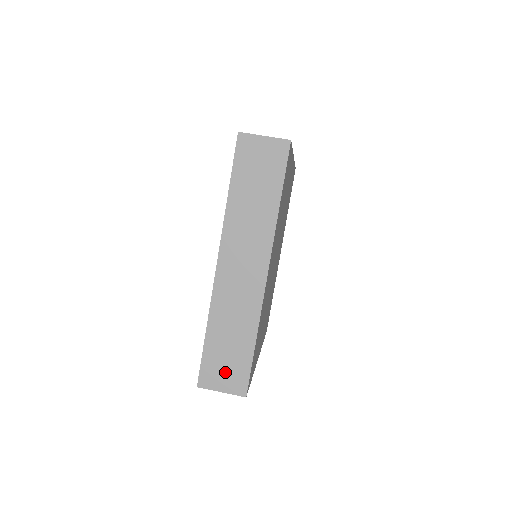
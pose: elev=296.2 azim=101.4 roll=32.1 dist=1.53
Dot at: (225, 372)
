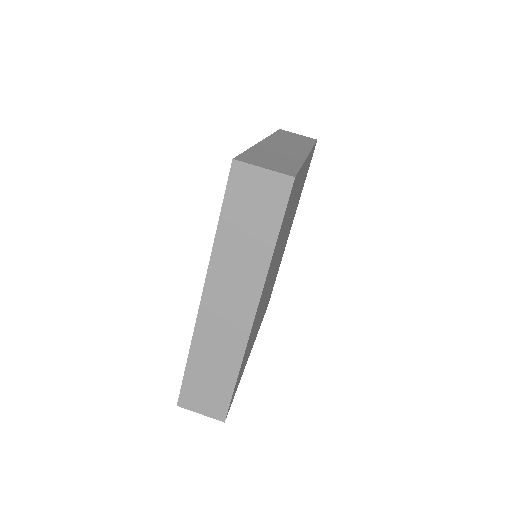
Dot at: (205, 398)
